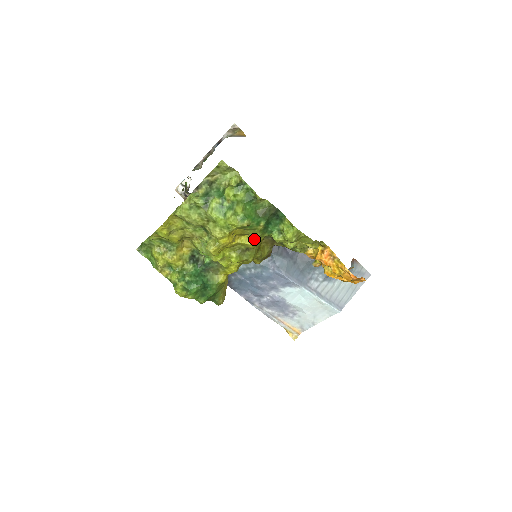
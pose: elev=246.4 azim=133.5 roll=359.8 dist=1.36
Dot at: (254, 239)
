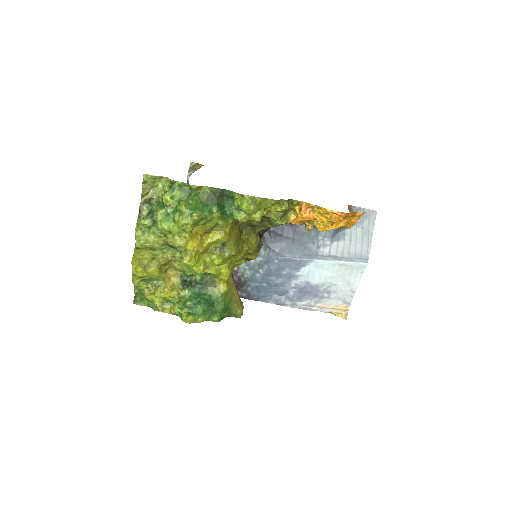
Dot at: (221, 231)
